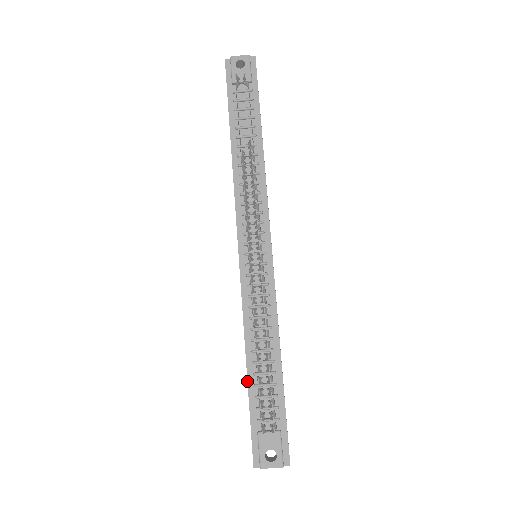
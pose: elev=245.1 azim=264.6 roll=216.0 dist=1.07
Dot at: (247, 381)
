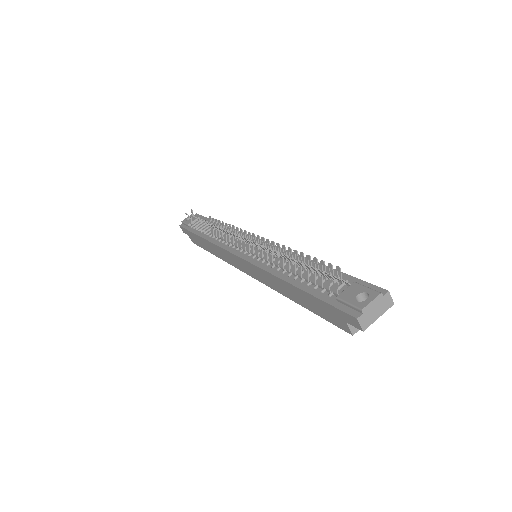
Dot at: (299, 289)
